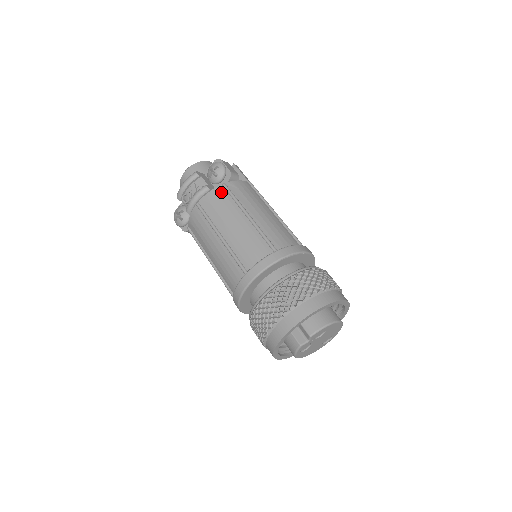
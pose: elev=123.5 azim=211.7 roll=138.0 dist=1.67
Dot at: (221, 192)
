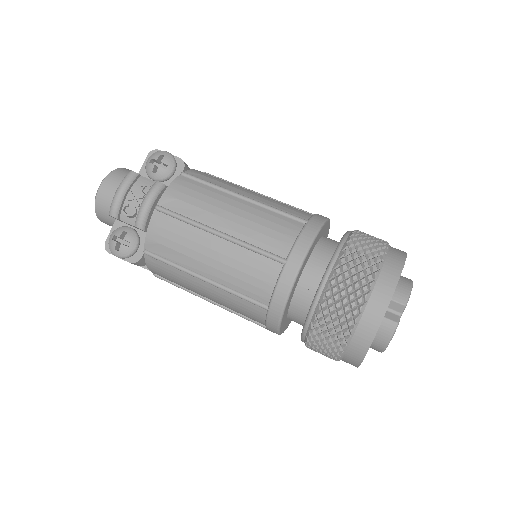
Dot at: (186, 182)
